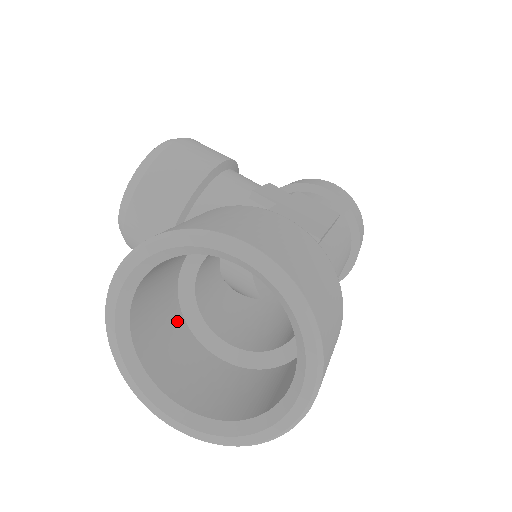
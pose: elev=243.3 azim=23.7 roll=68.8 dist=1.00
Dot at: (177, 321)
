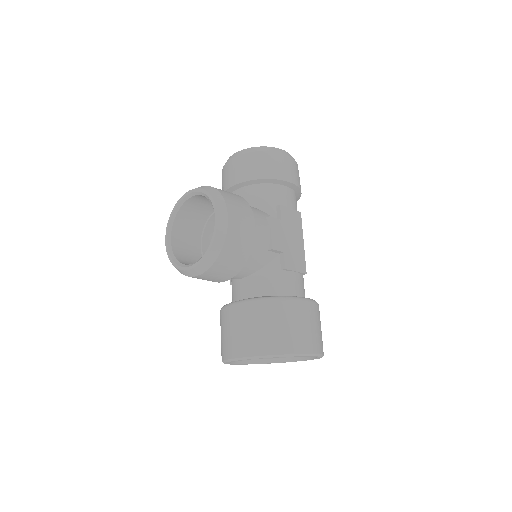
Dot at: occluded
